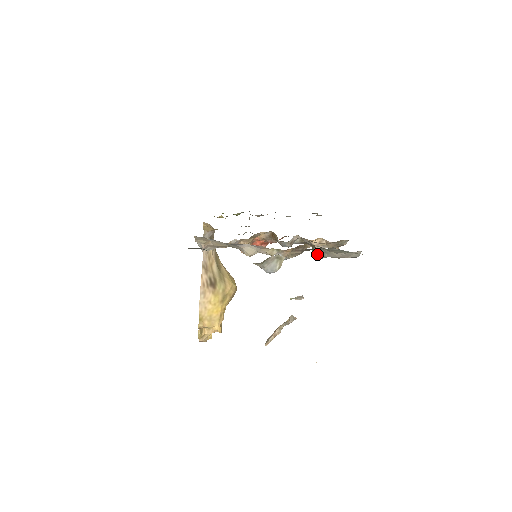
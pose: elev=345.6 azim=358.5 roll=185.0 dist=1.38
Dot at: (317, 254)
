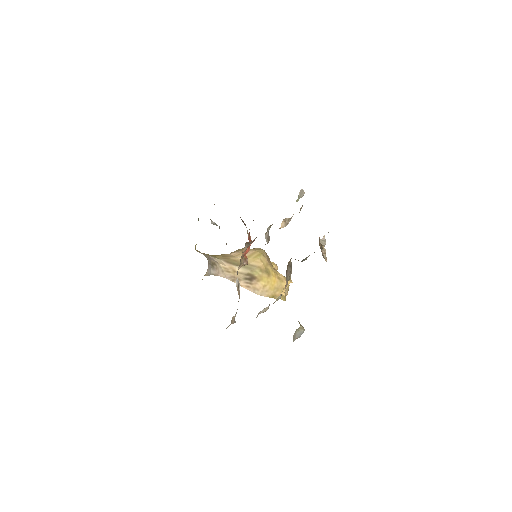
Dot at: occluded
